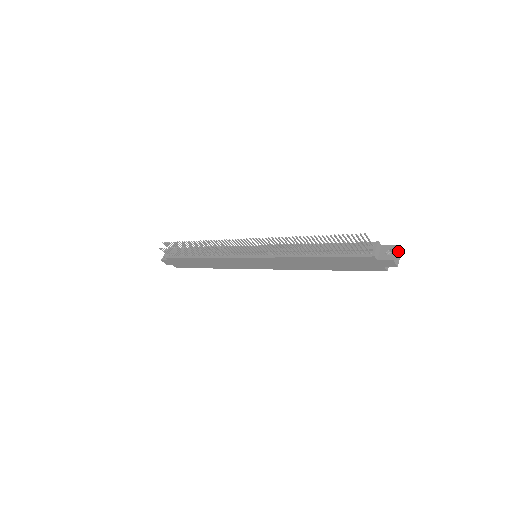
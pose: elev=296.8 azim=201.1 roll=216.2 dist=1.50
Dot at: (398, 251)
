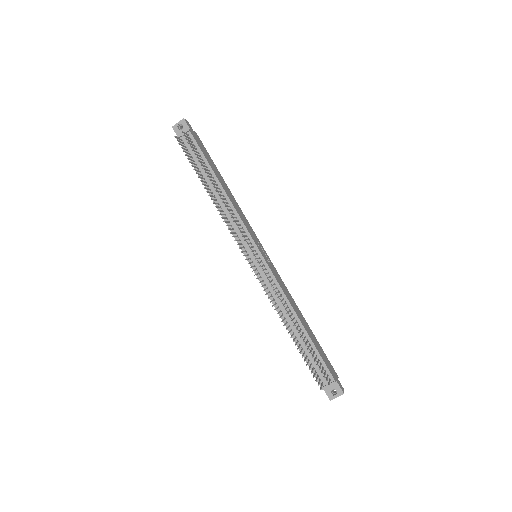
Dot at: (341, 394)
